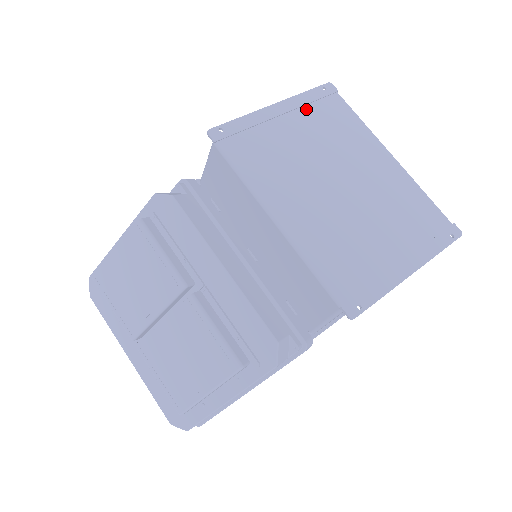
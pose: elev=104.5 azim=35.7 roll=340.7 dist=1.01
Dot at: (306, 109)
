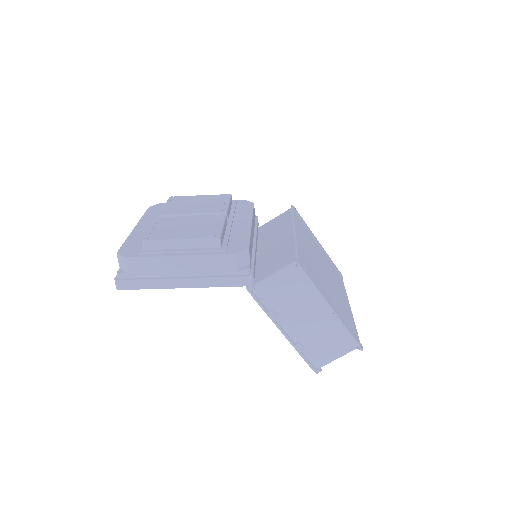
Dot at: (328, 259)
